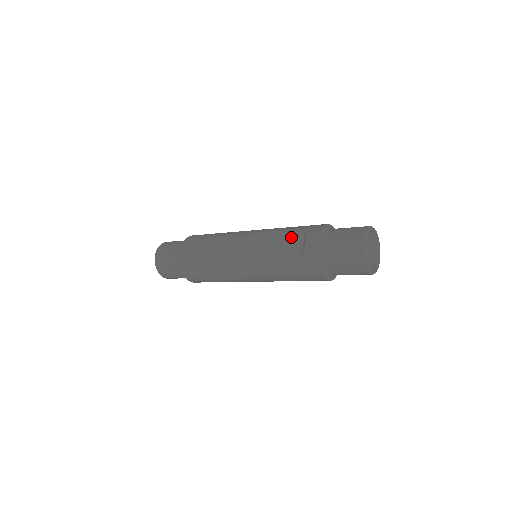
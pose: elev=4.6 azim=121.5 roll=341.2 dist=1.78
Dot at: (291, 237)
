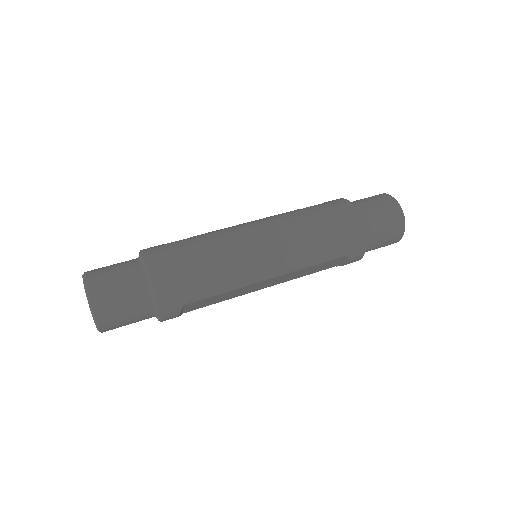
Dot at: (329, 263)
